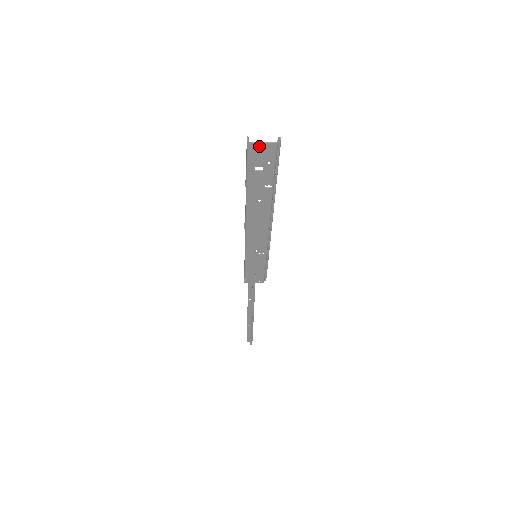
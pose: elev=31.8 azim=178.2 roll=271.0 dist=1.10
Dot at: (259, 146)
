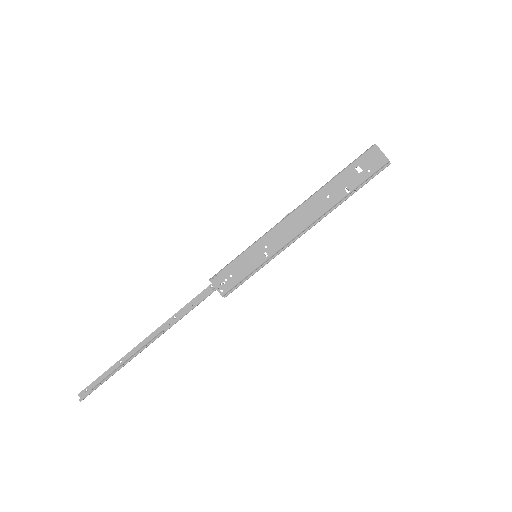
Dot at: (378, 153)
